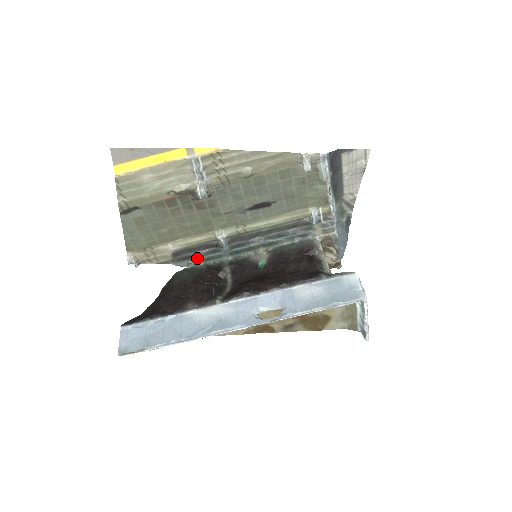
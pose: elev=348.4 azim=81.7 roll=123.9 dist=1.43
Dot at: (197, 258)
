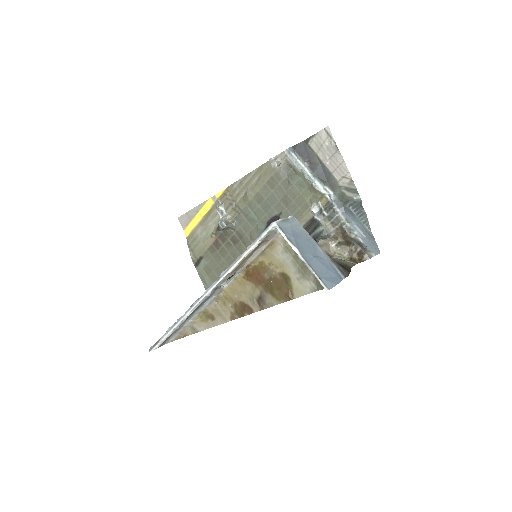
Dot at: occluded
